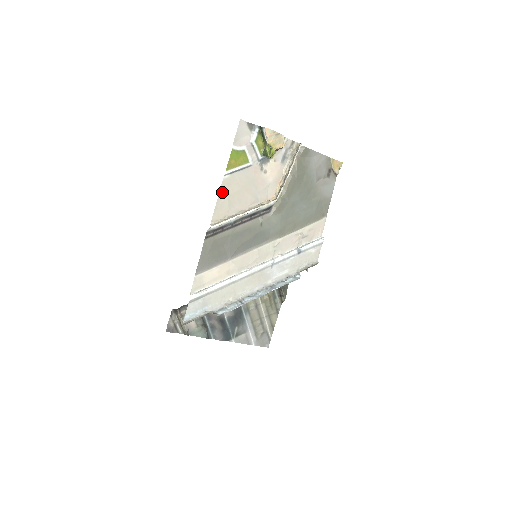
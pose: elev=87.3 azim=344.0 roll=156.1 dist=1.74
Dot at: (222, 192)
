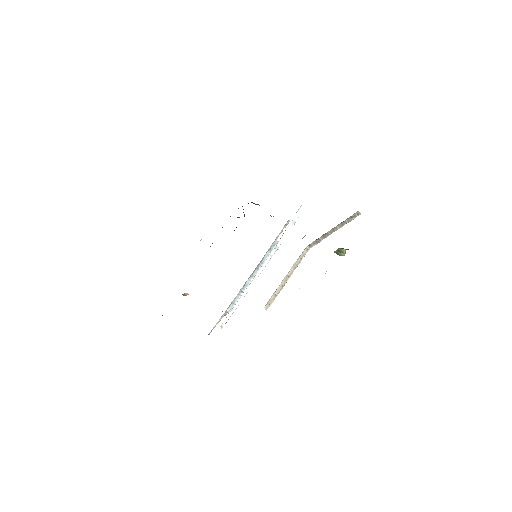
Dot at: occluded
